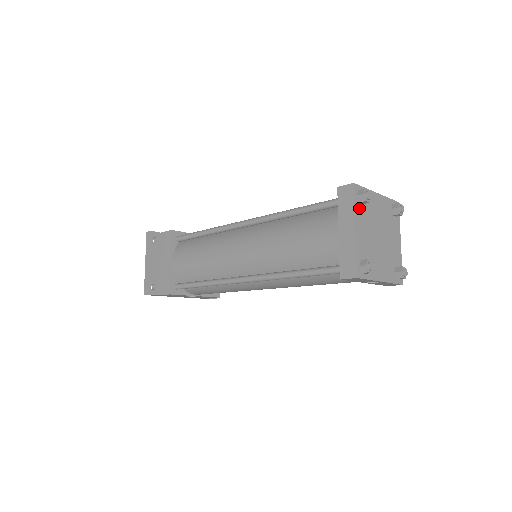
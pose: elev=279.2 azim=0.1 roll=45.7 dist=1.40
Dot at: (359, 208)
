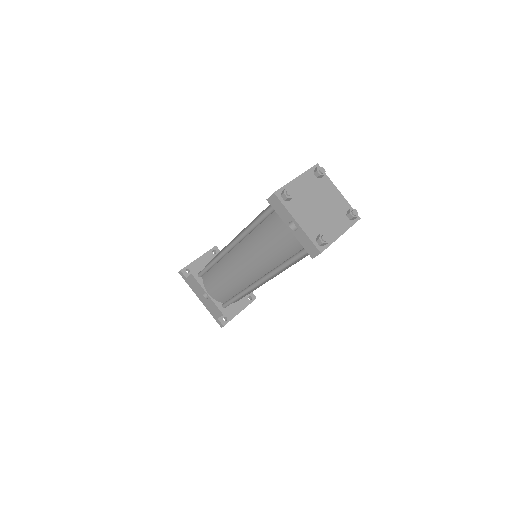
Dot at: (311, 175)
